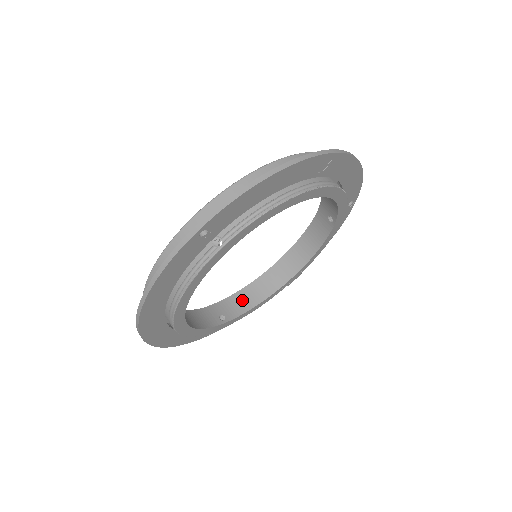
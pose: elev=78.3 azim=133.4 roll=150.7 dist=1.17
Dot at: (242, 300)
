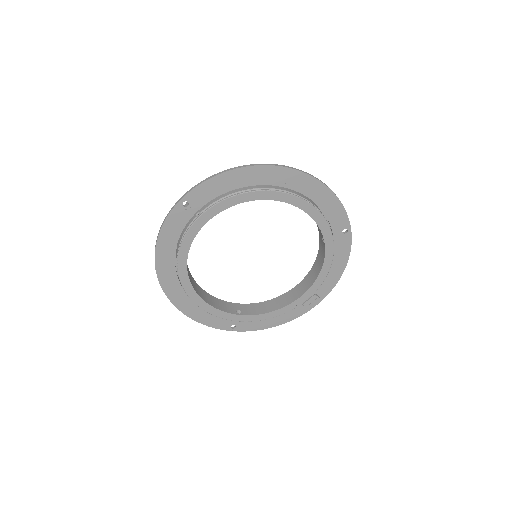
Dot at: (262, 307)
